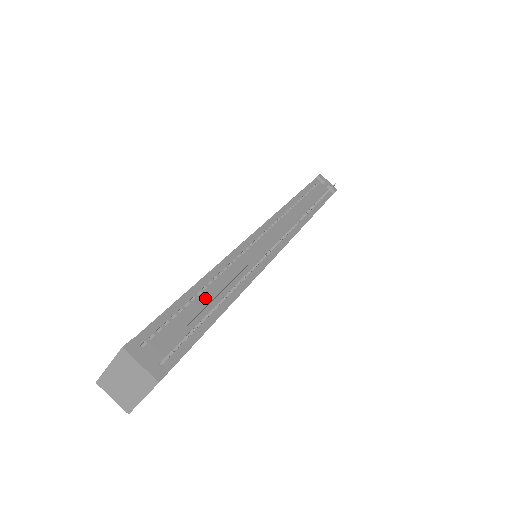
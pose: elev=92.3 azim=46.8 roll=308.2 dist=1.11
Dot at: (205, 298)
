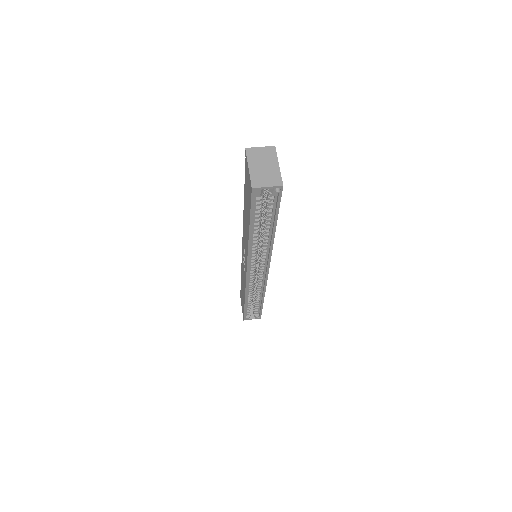
Dot at: occluded
